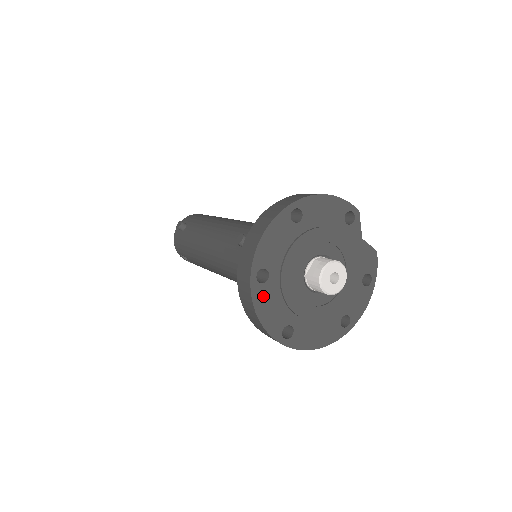
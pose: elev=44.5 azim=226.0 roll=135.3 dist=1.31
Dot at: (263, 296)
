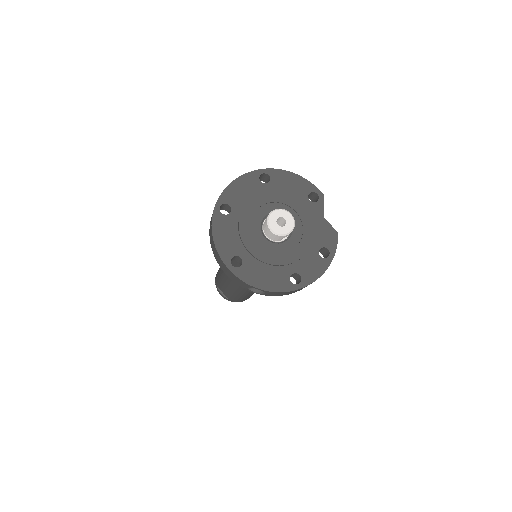
Dot at: (222, 224)
